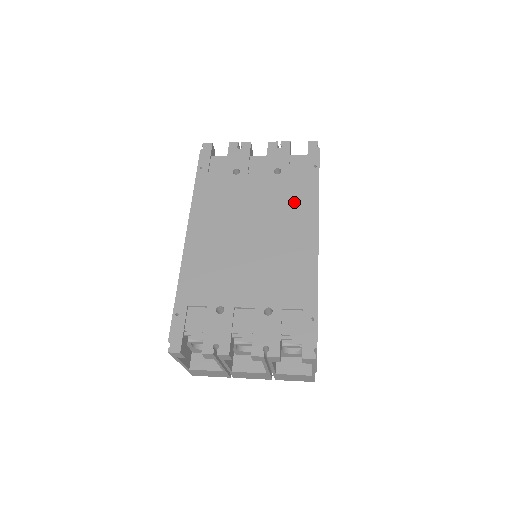
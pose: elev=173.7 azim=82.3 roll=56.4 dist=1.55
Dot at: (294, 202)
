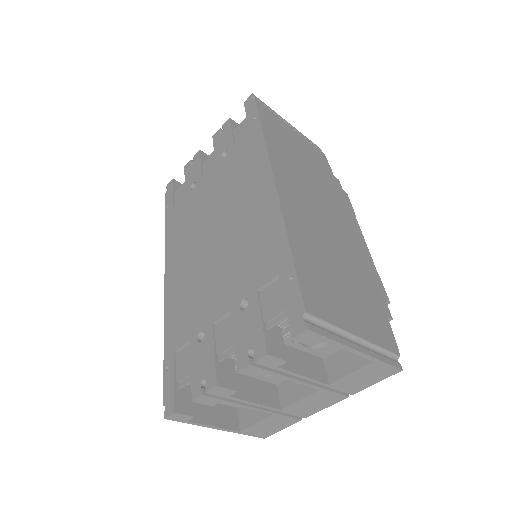
Dot at: (244, 168)
